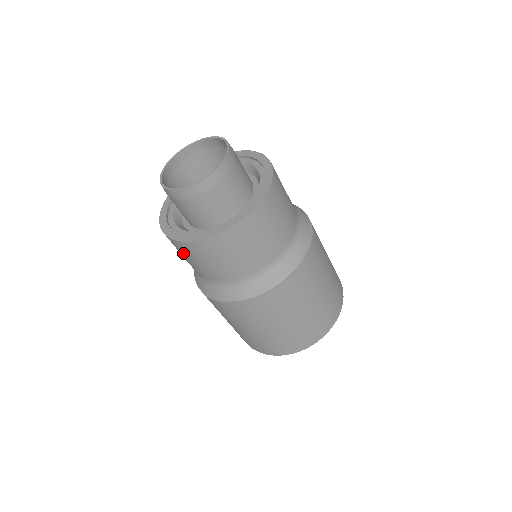
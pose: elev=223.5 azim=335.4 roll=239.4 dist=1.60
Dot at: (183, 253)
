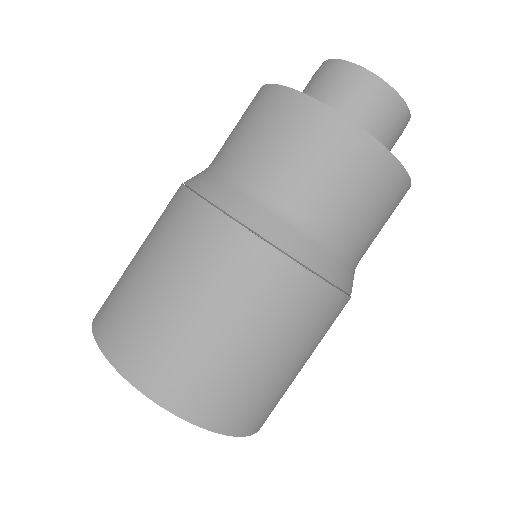
Dot at: (247, 112)
